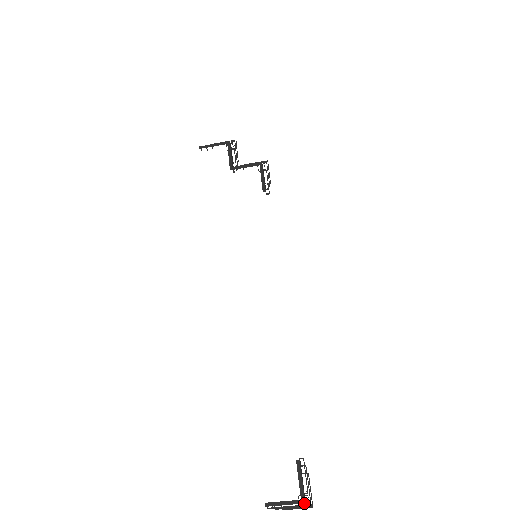
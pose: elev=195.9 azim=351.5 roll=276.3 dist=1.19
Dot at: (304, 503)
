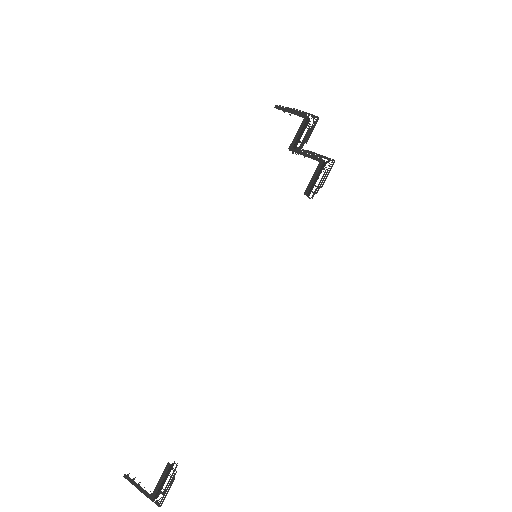
Dot at: (152, 500)
